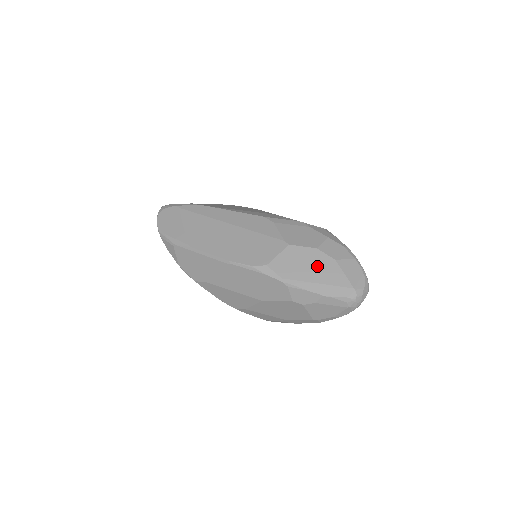
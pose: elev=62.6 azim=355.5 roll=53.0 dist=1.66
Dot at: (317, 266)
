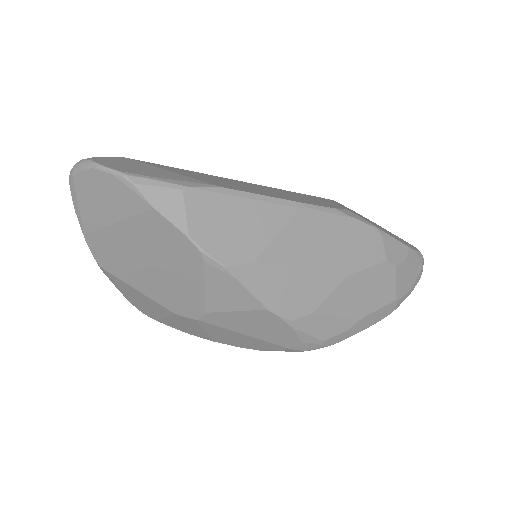
Dot at: occluded
